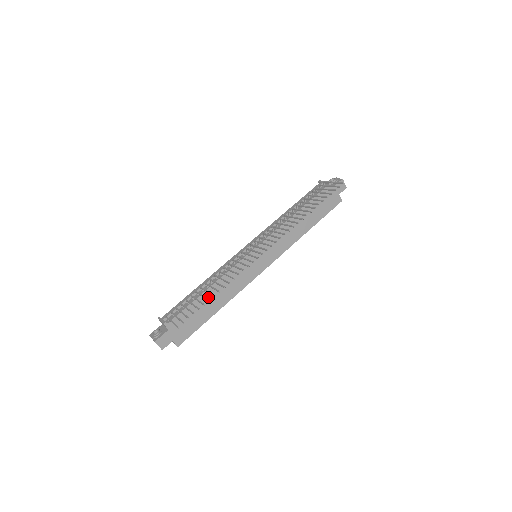
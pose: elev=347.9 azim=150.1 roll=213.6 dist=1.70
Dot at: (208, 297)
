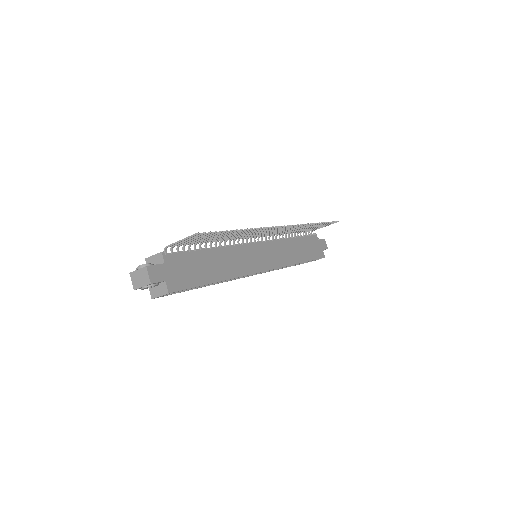
Dot at: (211, 258)
